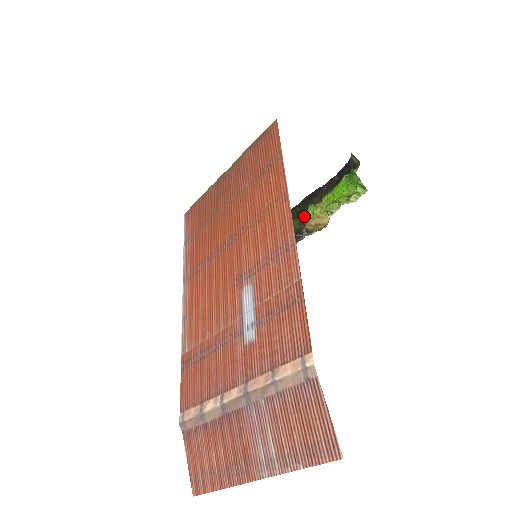
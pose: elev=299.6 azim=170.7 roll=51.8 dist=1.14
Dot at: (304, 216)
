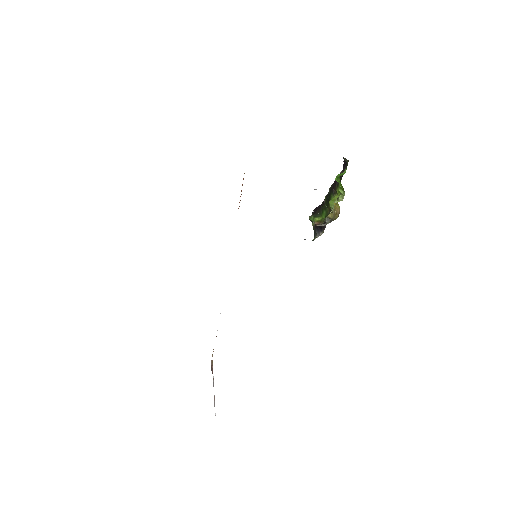
Dot at: occluded
